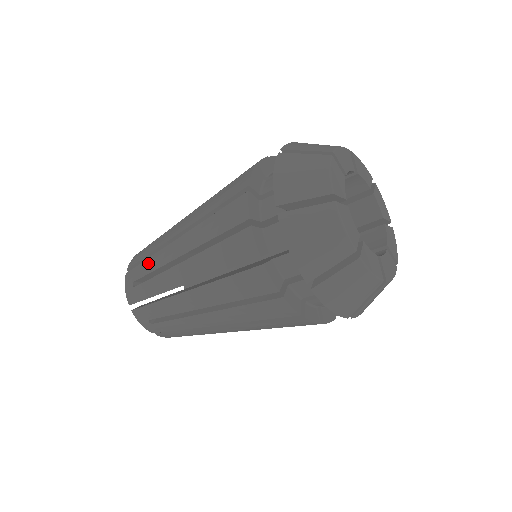
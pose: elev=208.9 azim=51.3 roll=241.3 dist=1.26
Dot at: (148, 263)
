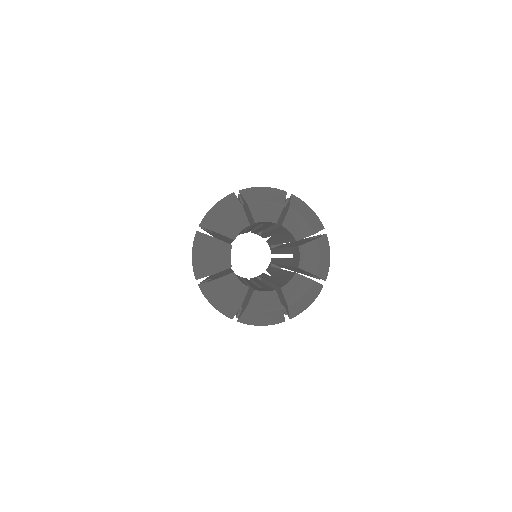
Dot at: occluded
